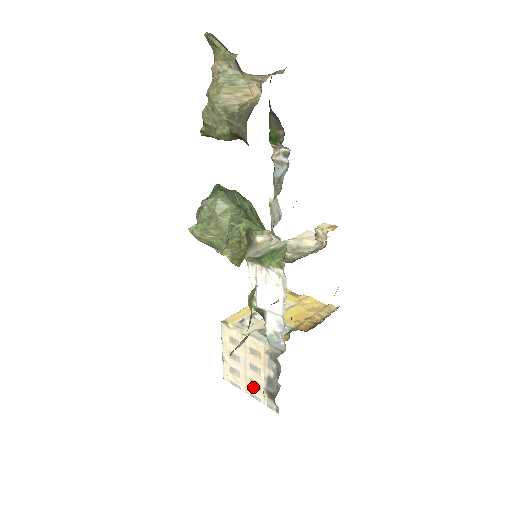
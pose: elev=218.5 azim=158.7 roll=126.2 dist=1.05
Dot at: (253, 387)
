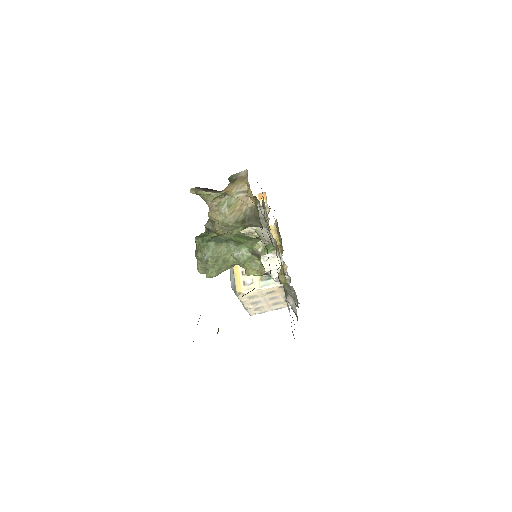
Dot at: (276, 306)
